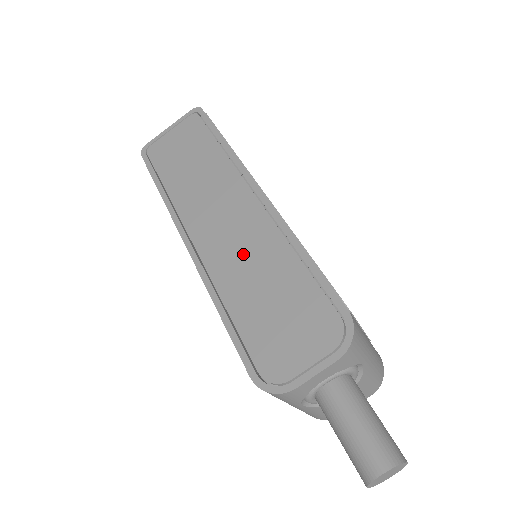
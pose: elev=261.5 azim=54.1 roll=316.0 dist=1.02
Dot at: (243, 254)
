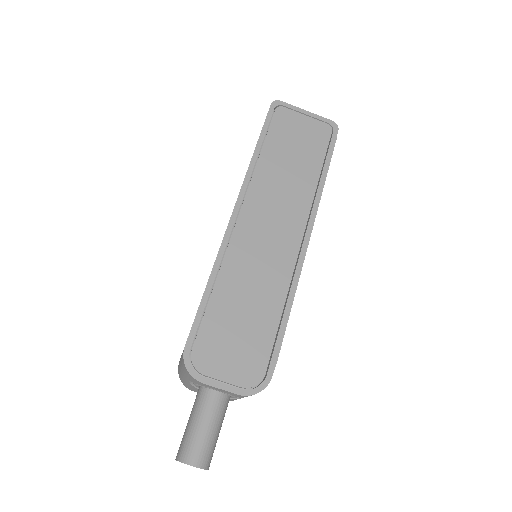
Dot at: (257, 268)
